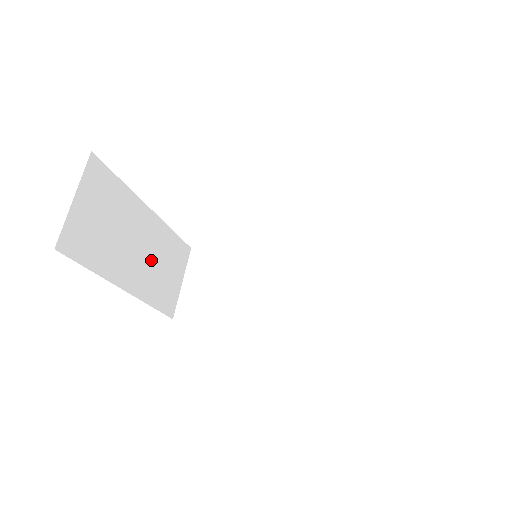
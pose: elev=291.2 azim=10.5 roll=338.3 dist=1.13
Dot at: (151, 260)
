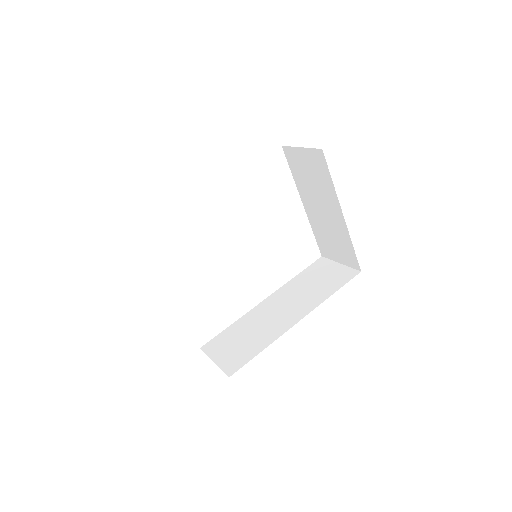
Dot at: occluded
